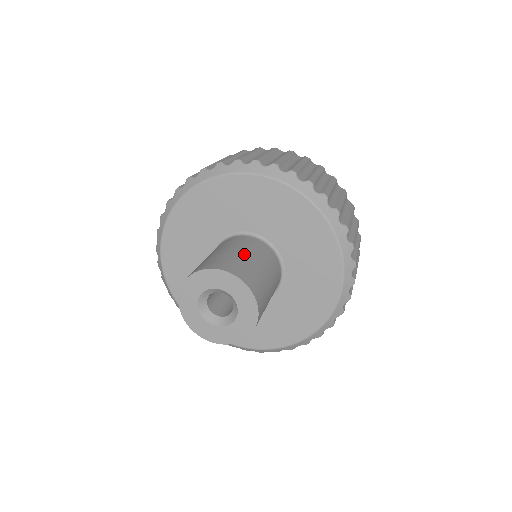
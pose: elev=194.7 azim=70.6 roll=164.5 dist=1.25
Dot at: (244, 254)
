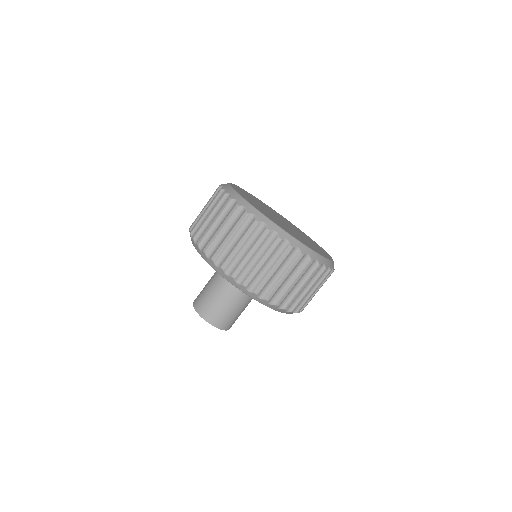
Dot at: (216, 296)
